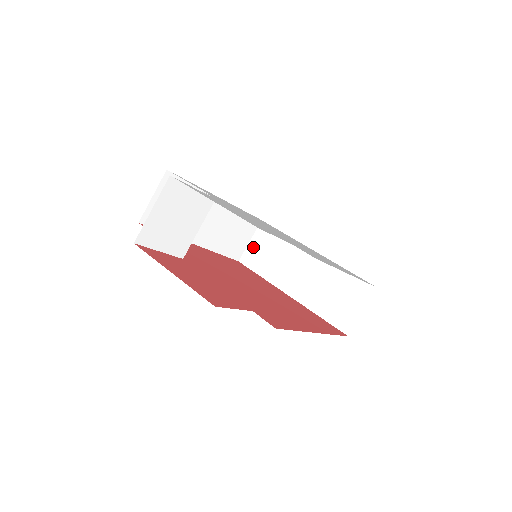
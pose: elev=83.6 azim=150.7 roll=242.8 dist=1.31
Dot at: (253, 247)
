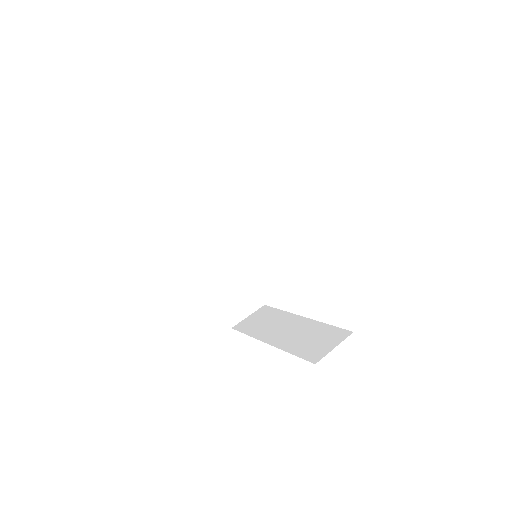
Dot at: (249, 319)
